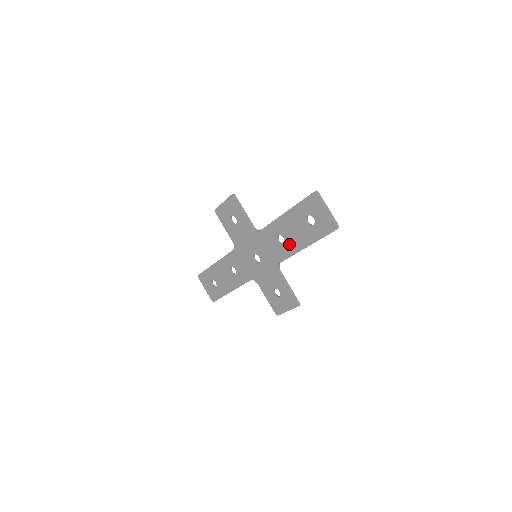
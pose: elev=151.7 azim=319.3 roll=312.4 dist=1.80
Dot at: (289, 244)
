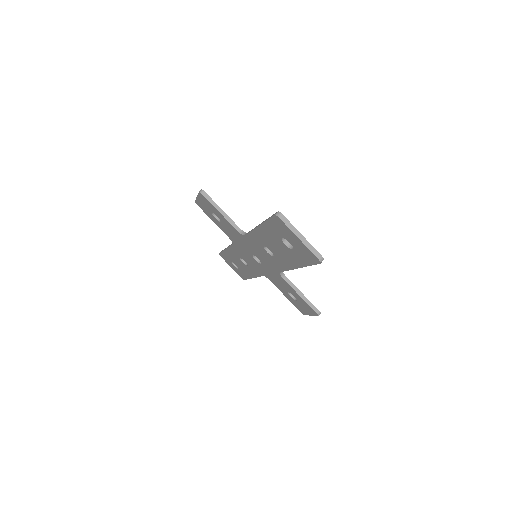
Dot at: (279, 259)
